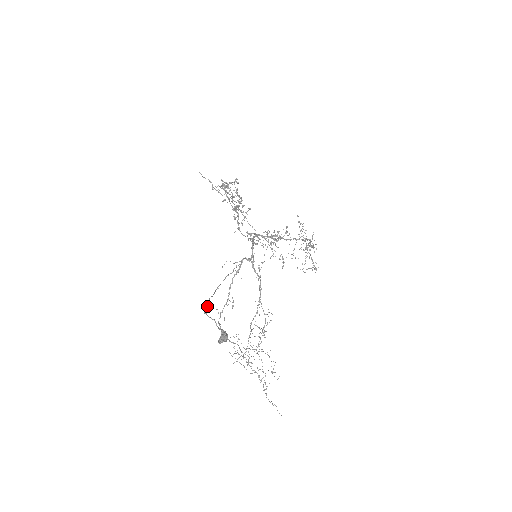
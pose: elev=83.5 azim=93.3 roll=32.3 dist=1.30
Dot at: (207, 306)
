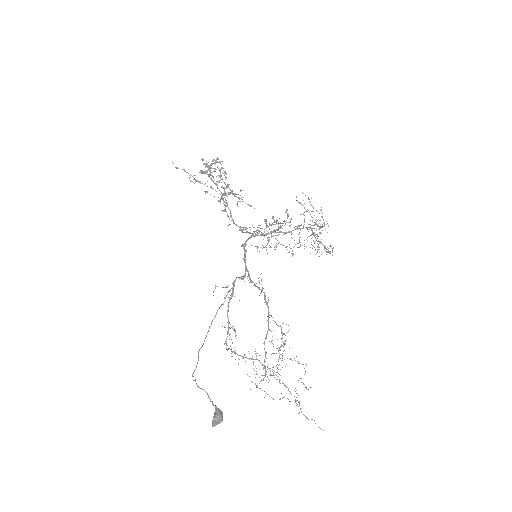
Dot at: occluded
